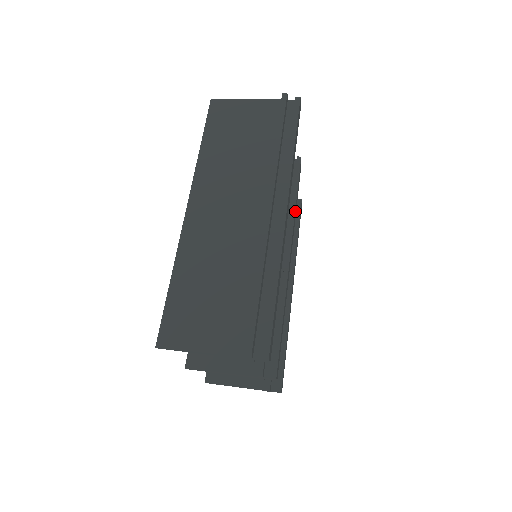
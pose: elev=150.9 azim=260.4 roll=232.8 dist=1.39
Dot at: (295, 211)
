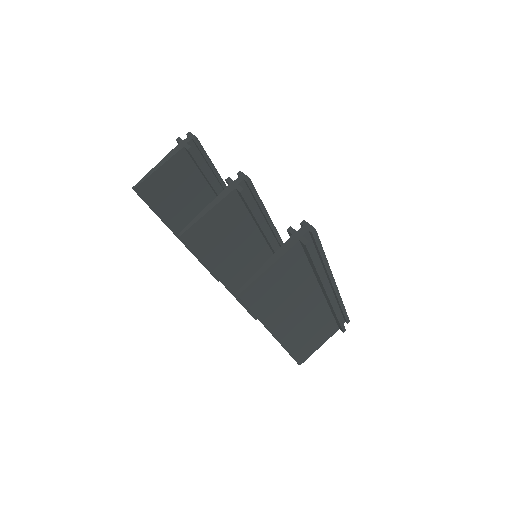
Dot at: occluded
